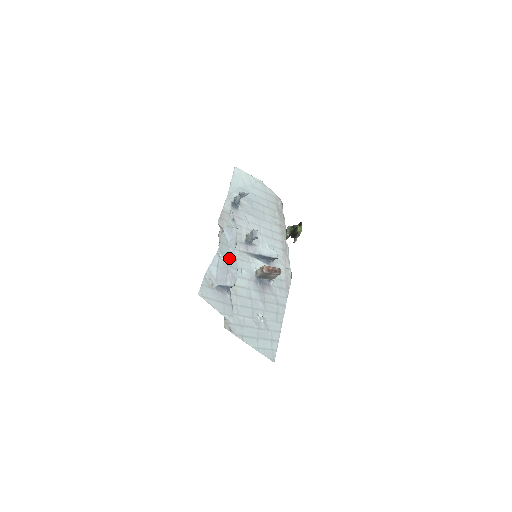
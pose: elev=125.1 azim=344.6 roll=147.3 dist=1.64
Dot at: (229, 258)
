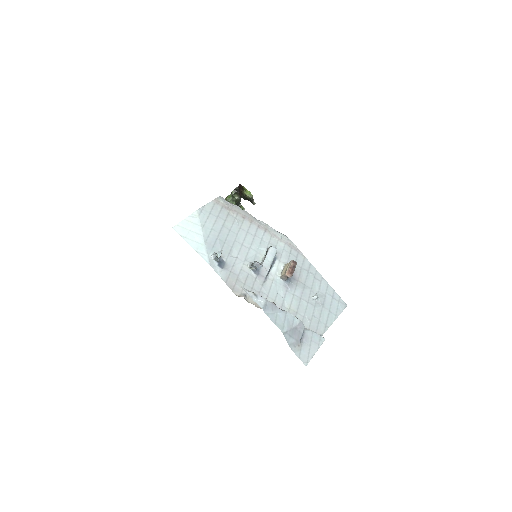
Dot at: (286, 321)
